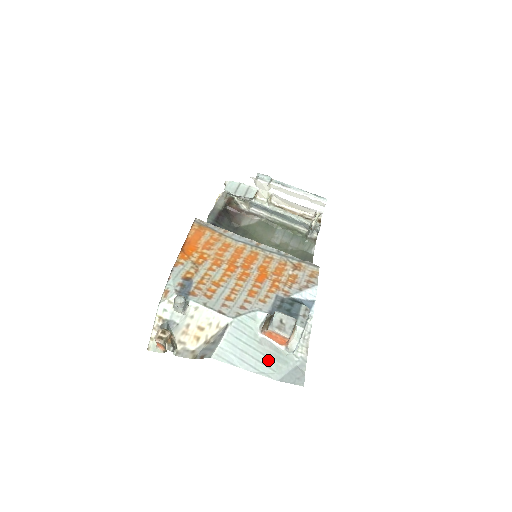
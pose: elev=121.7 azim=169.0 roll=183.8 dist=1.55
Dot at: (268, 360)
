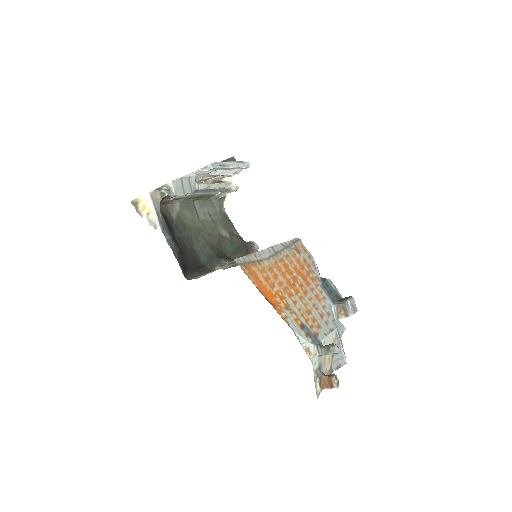
Dot at: occluded
